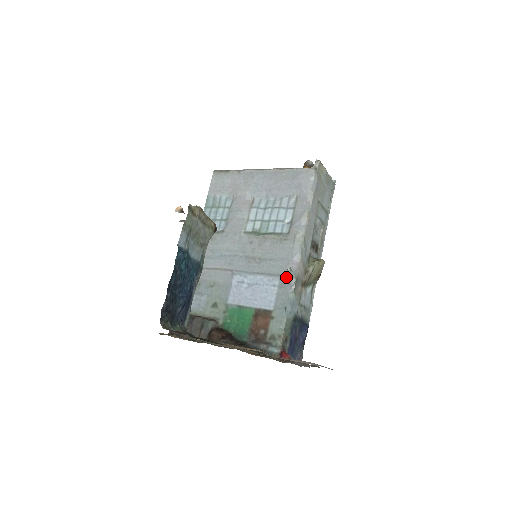
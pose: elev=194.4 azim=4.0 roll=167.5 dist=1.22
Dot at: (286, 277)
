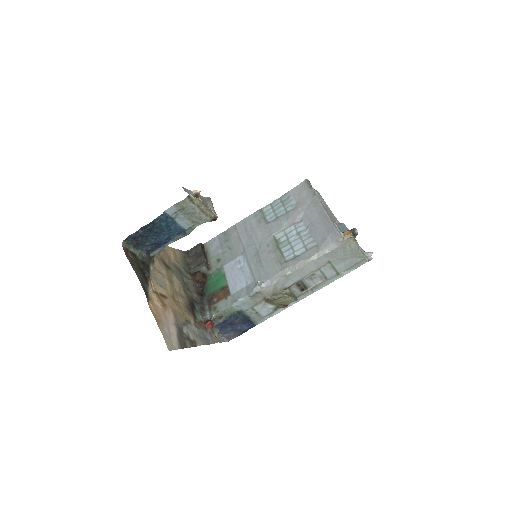
Dot at: (255, 285)
